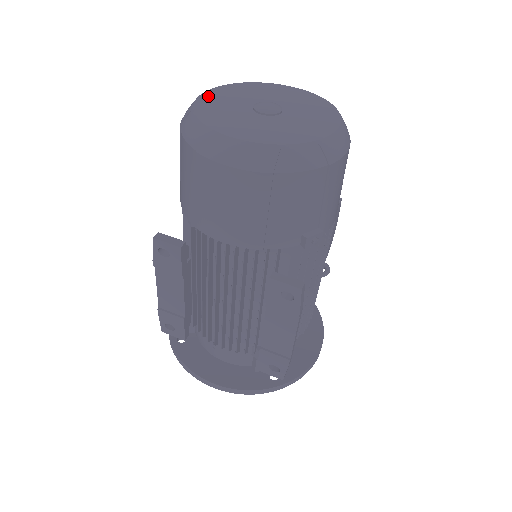
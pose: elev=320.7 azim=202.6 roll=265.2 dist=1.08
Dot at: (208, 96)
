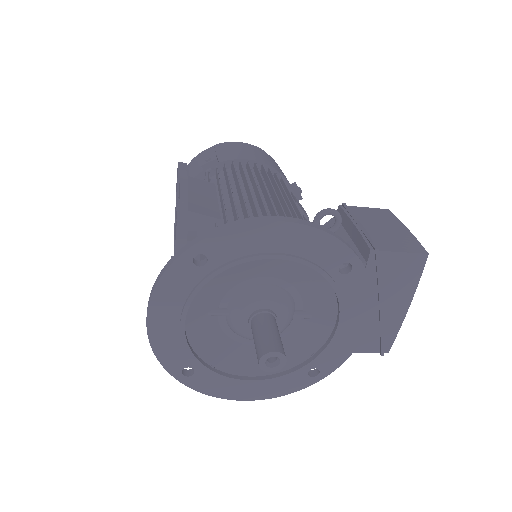
Dot at: occluded
